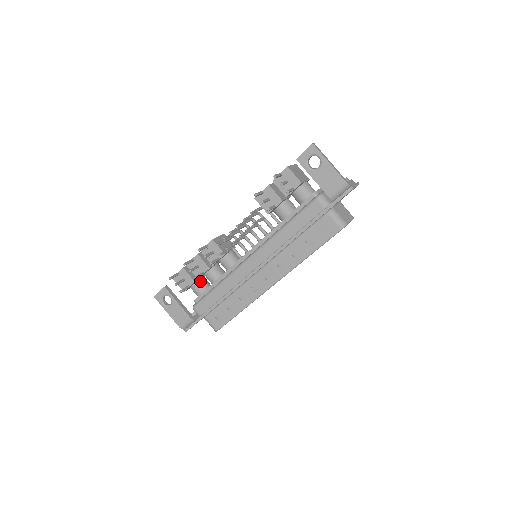
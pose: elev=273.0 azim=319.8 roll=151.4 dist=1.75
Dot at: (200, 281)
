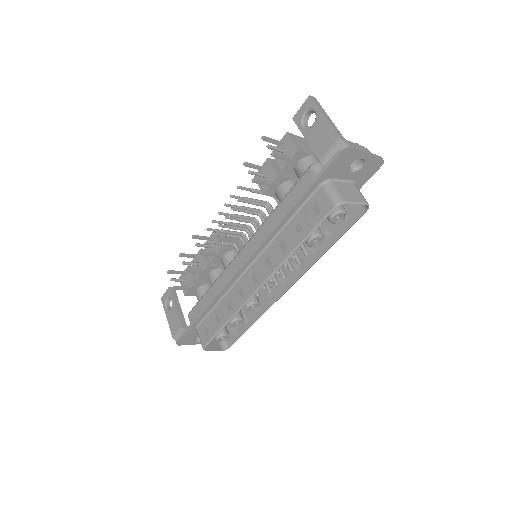
Dot at: (204, 286)
